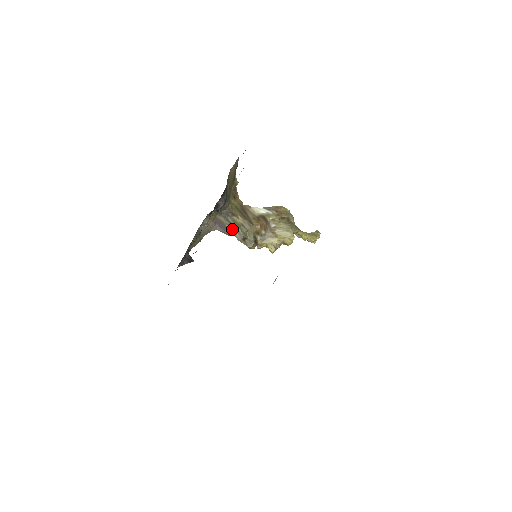
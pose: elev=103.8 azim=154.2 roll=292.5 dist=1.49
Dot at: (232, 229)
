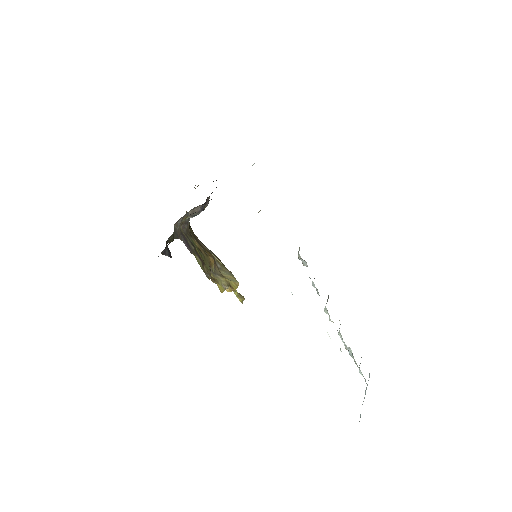
Dot at: (194, 248)
